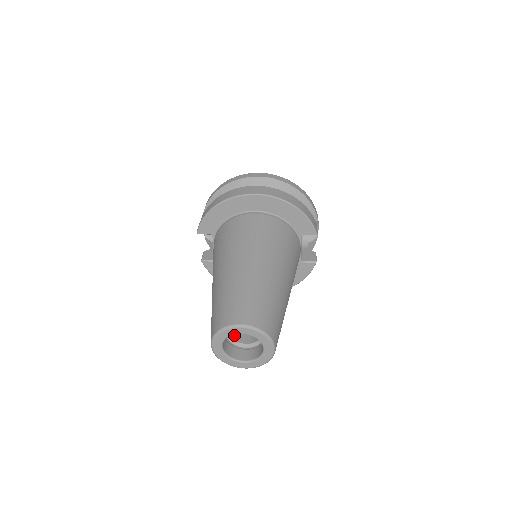
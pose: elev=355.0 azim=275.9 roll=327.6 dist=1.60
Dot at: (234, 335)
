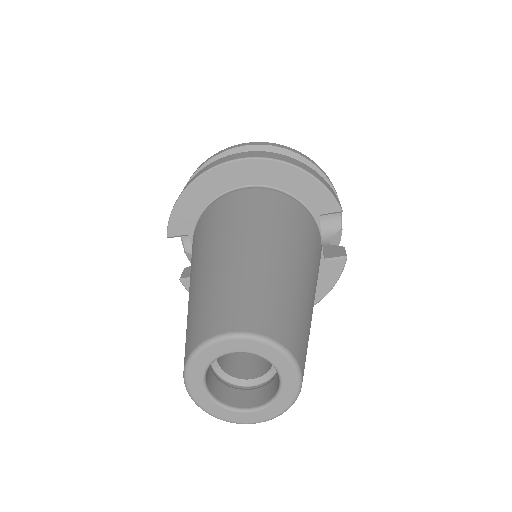
Dot at: (228, 367)
